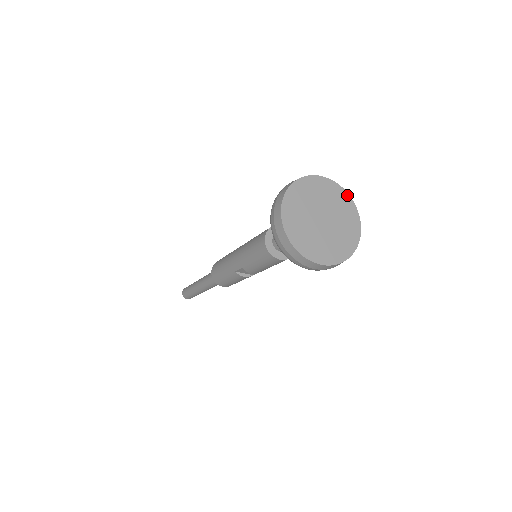
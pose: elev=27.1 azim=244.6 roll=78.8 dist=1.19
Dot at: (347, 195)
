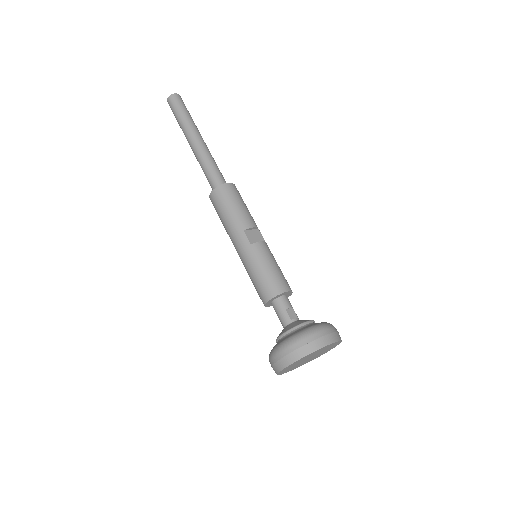
Dot at: occluded
